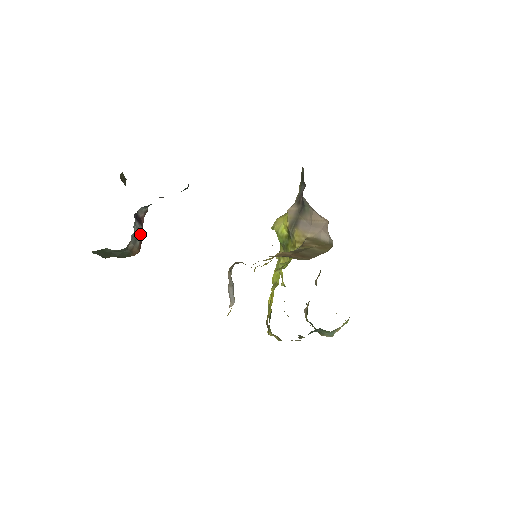
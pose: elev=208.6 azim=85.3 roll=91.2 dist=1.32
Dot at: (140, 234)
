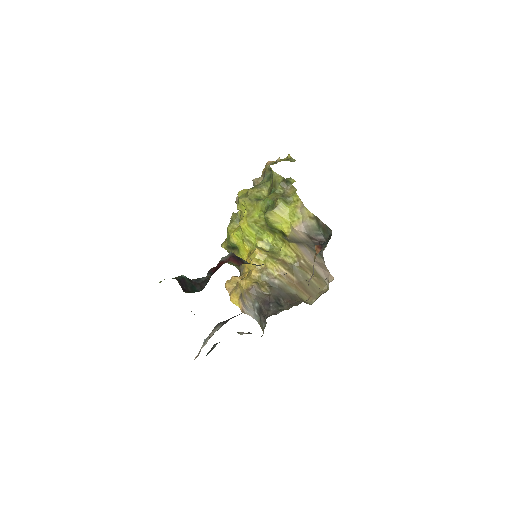
Dot at: occluded
